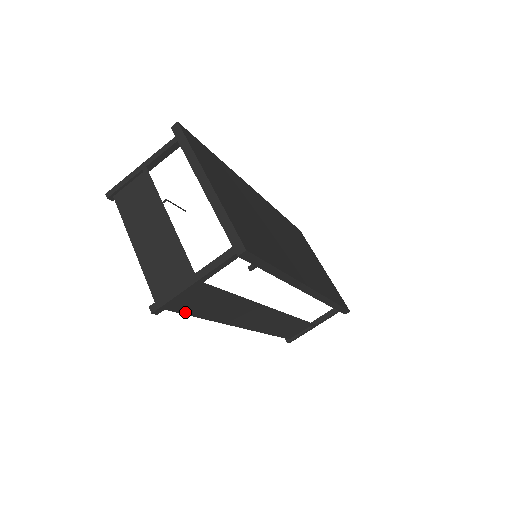
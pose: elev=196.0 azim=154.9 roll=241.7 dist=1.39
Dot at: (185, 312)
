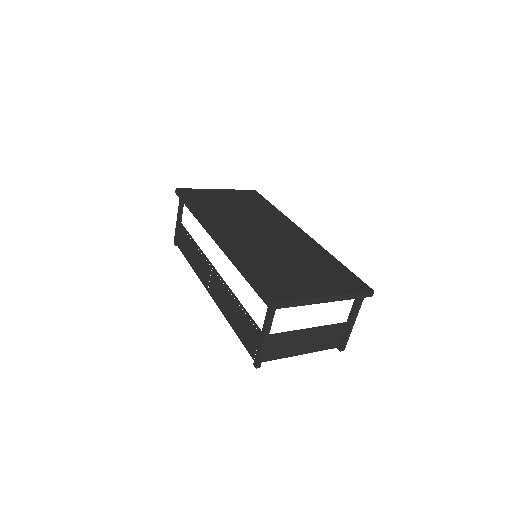
Dot at: occluded
